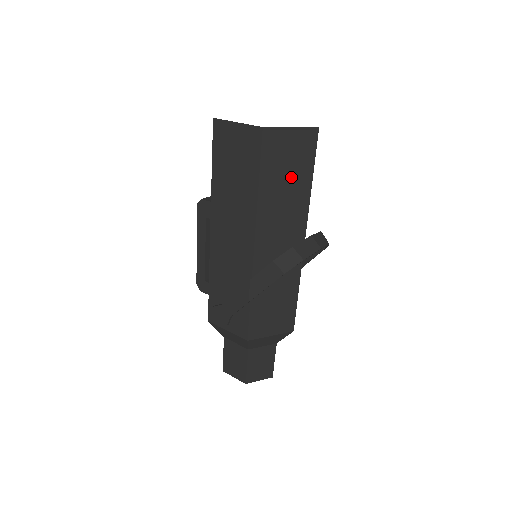
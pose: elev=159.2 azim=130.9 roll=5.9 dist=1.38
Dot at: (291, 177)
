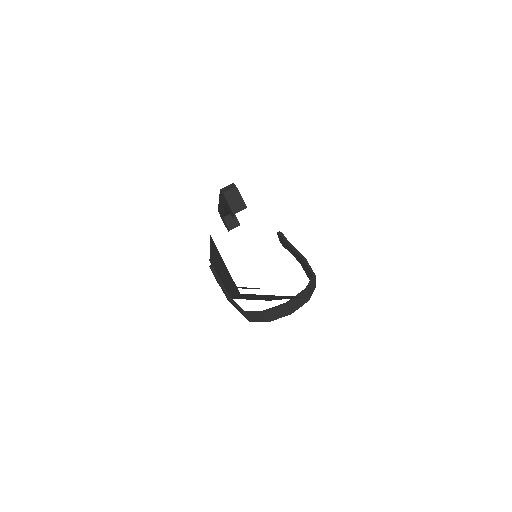
Dot at: occluded
